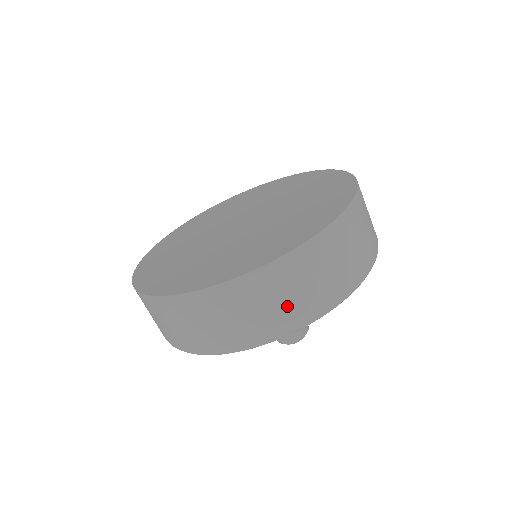
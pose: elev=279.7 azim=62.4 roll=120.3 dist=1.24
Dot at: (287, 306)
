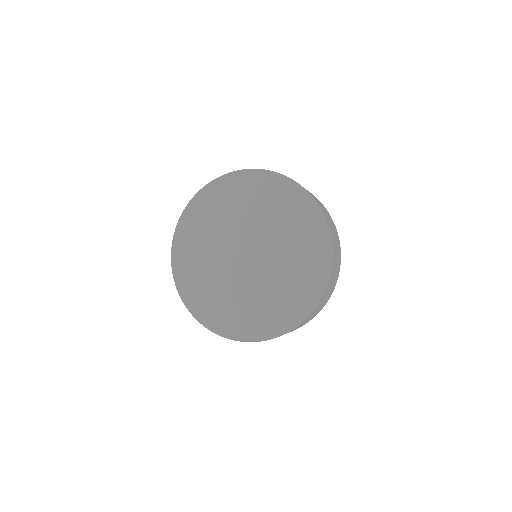
Dot at: (313, 316)
